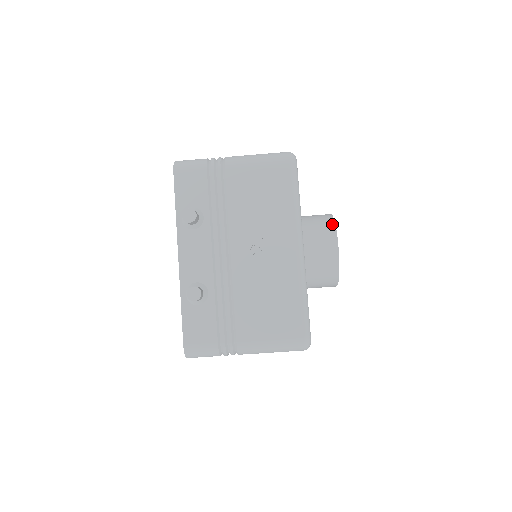
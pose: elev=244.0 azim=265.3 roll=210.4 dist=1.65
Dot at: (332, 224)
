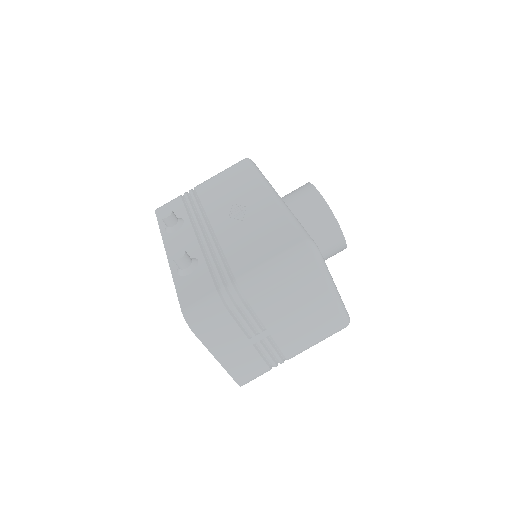
Dot at: occluded
